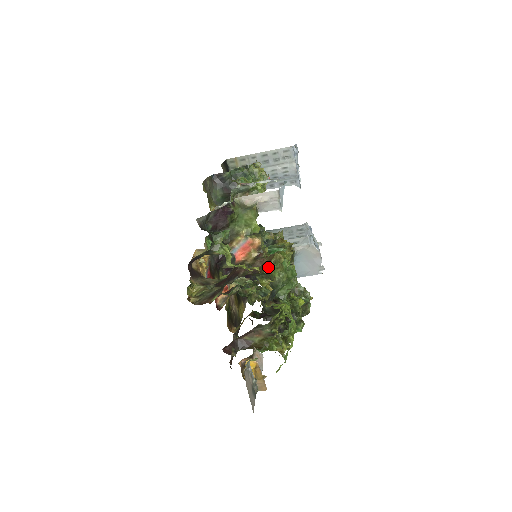
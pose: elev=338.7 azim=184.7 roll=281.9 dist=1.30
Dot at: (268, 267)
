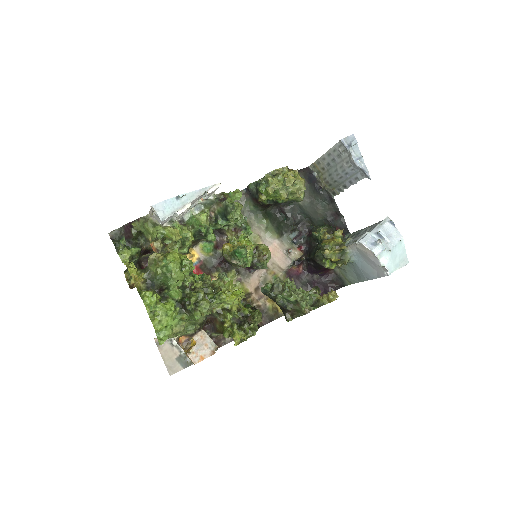
Dot at: (149, 264)
